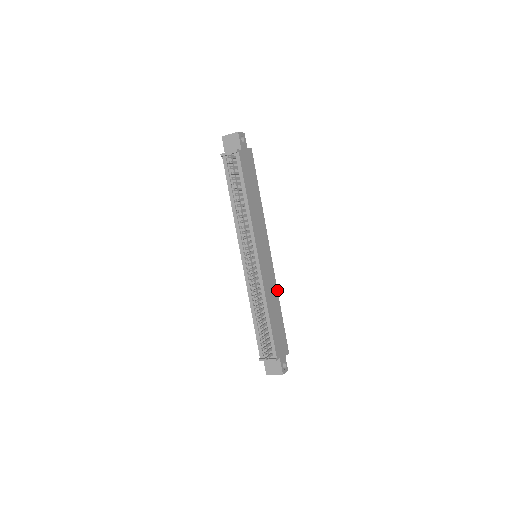
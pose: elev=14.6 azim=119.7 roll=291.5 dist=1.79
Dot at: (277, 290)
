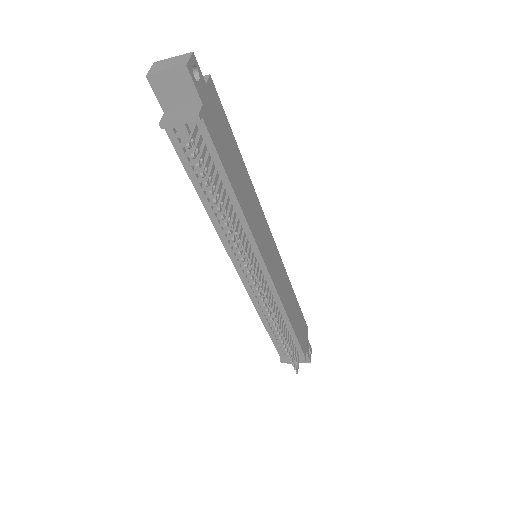
Dot at: (287, 275)
